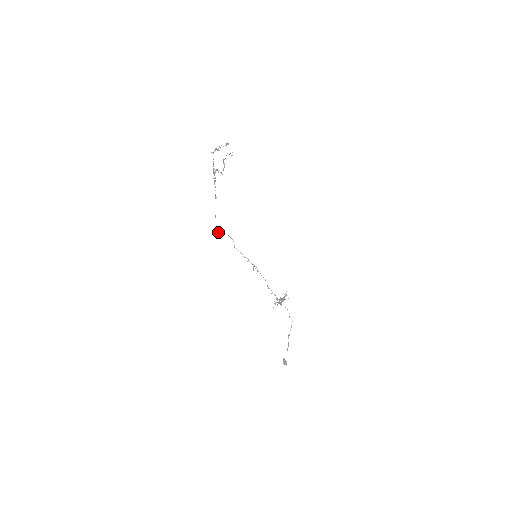
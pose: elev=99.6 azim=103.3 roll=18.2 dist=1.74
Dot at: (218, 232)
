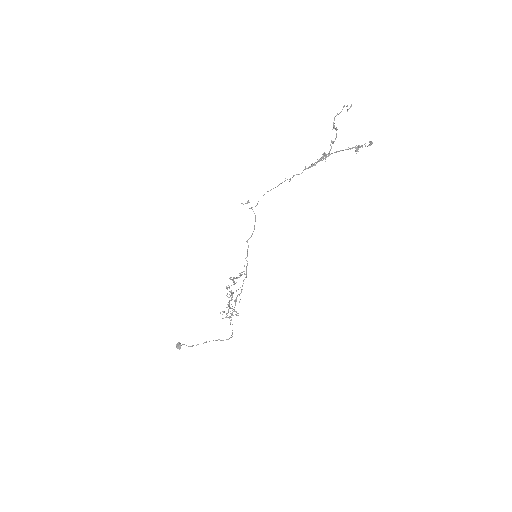
Dot at: (247, 203)
